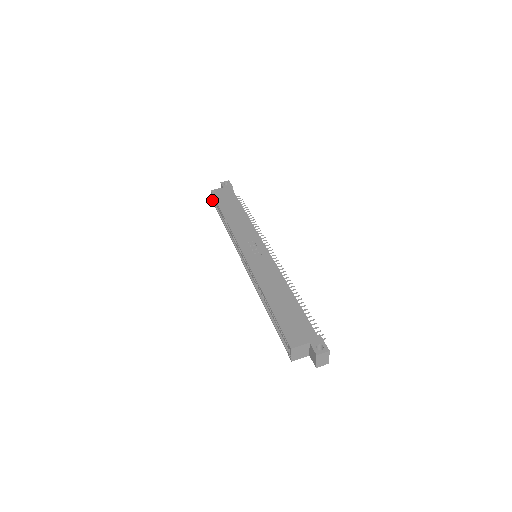
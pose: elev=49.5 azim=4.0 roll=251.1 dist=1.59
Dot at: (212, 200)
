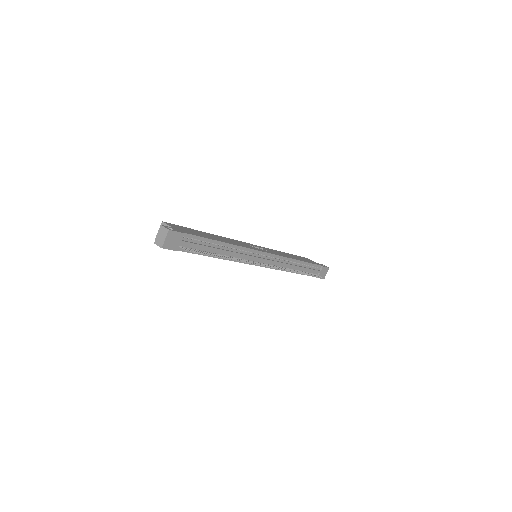
Dot at: occluded
